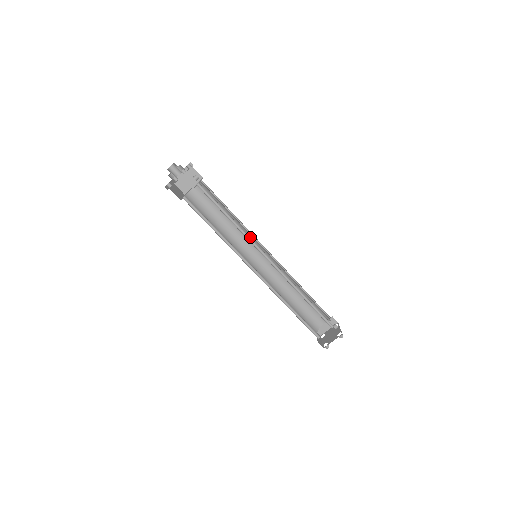
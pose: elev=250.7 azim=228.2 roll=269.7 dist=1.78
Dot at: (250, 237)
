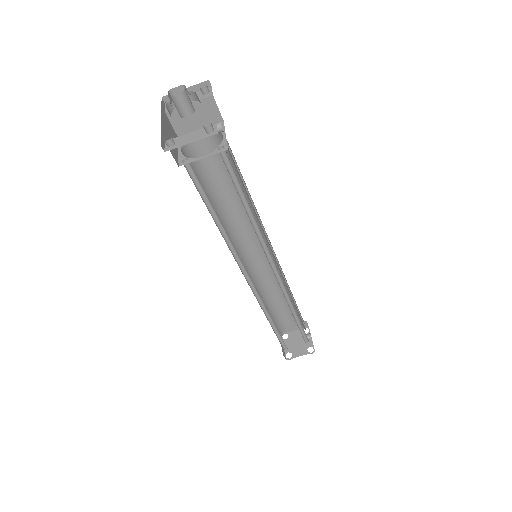
Dot at: occluded
